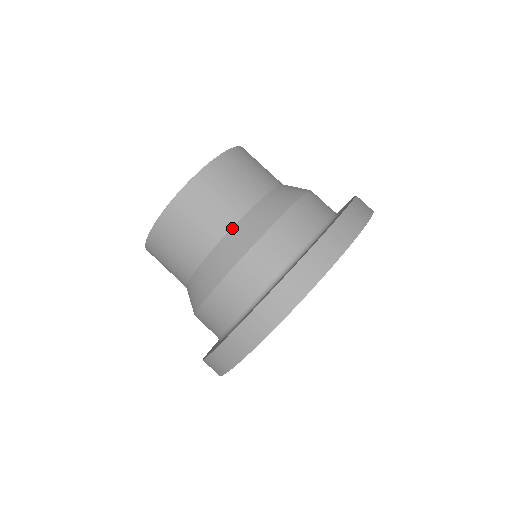
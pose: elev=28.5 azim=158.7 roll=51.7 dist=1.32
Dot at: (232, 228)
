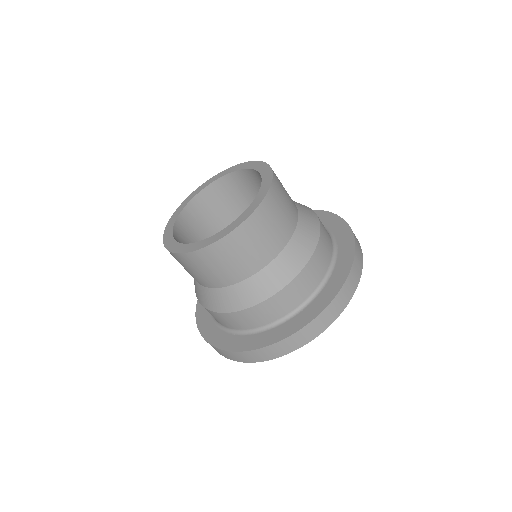
Dot at: (283, 250)
